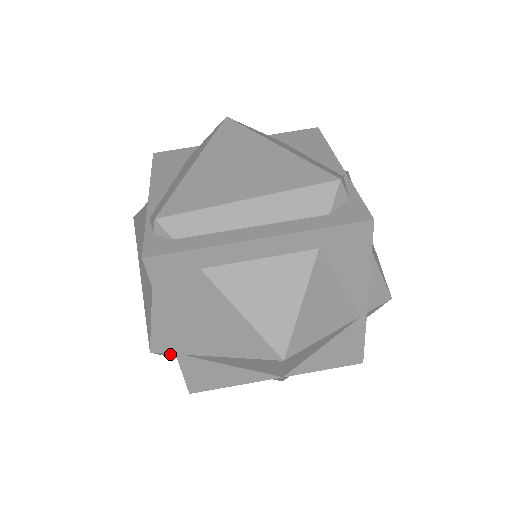
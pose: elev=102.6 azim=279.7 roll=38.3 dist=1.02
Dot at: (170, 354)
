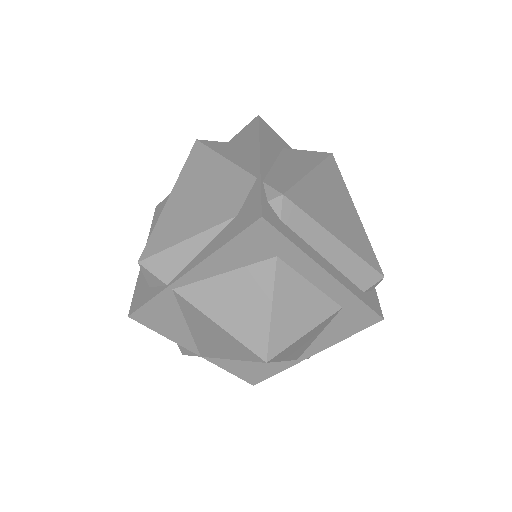
Dot at: (158, 279)
